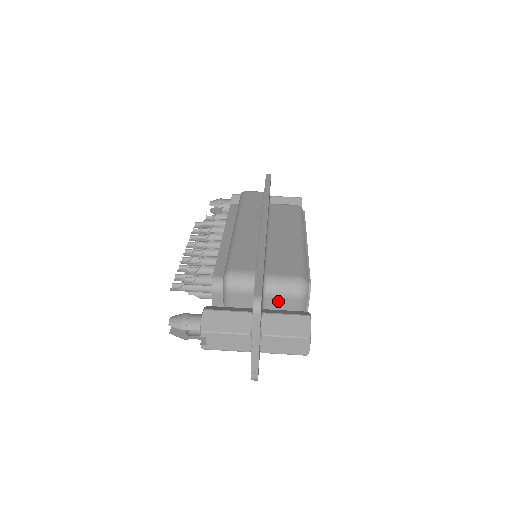
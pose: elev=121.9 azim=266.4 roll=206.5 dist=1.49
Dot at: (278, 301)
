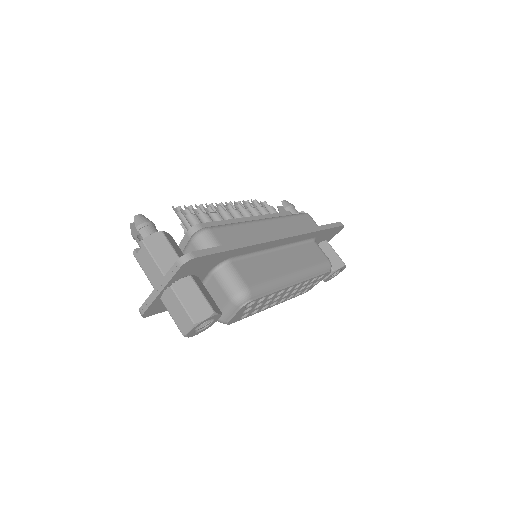
Dot at: (217, 287)
